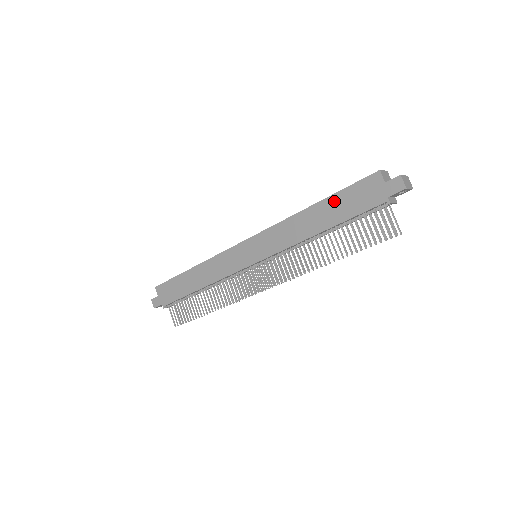
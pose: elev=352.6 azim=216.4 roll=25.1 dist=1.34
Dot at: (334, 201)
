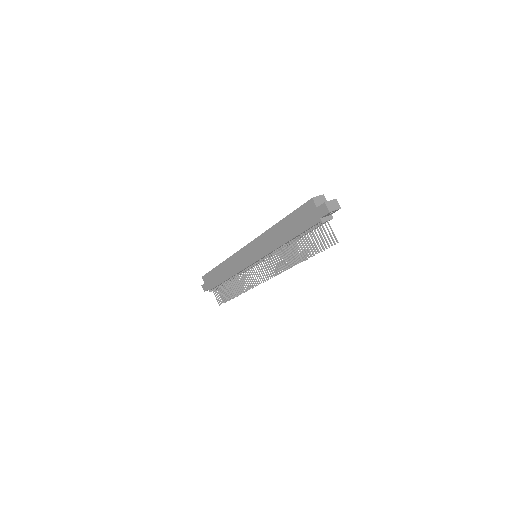
Dot at: (290, 220)
